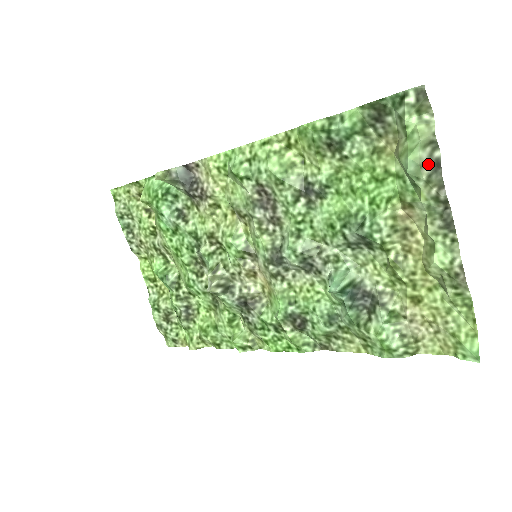
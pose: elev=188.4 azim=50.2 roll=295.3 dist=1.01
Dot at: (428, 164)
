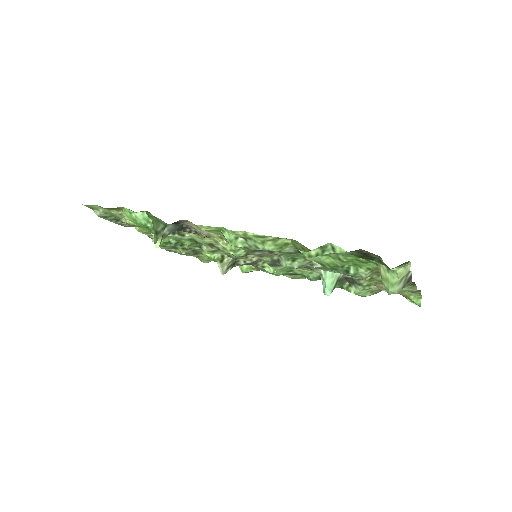
Dot at: (403, 286)
